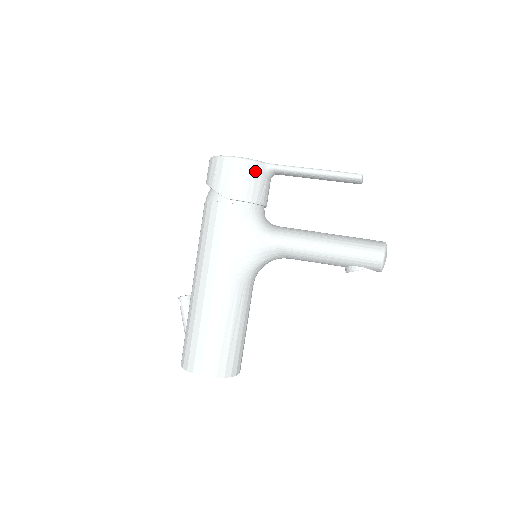
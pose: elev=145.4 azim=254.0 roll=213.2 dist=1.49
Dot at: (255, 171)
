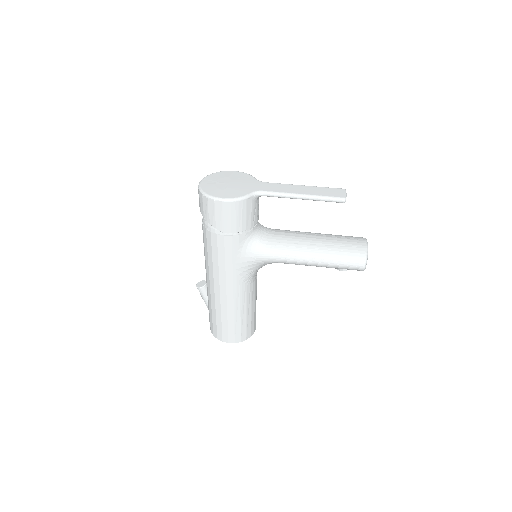
Dot at: (245, 206)
